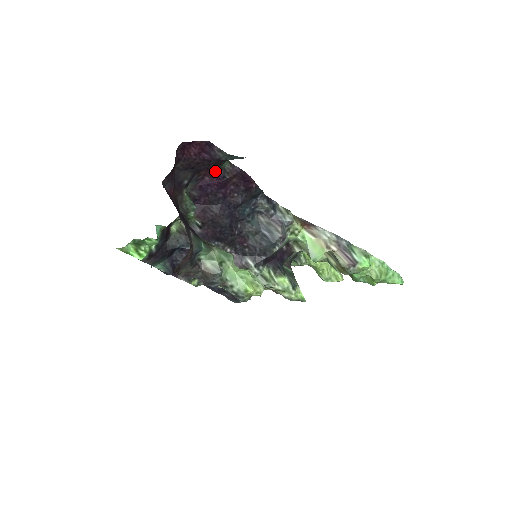
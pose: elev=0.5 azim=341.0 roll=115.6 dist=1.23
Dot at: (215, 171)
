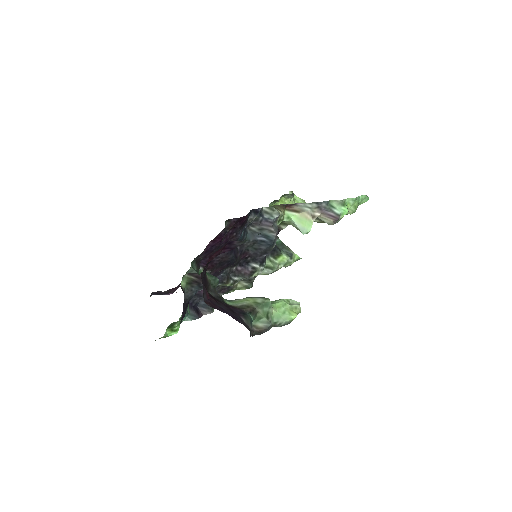
Dot at: (217, 235)
